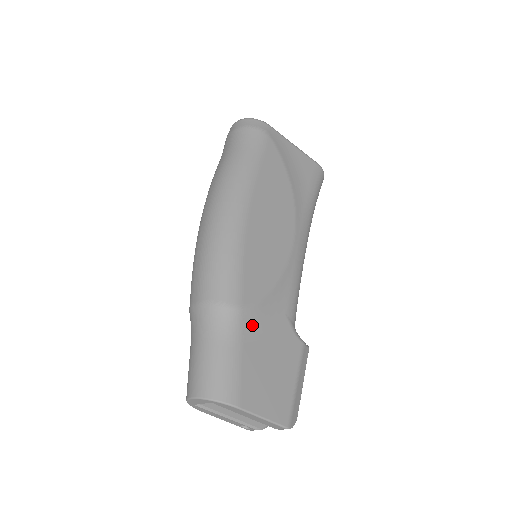
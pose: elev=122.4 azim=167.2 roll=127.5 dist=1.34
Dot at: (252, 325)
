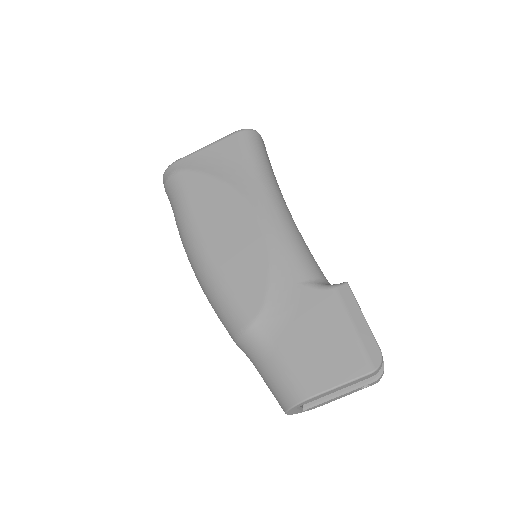
Dot at: (274, 324)
